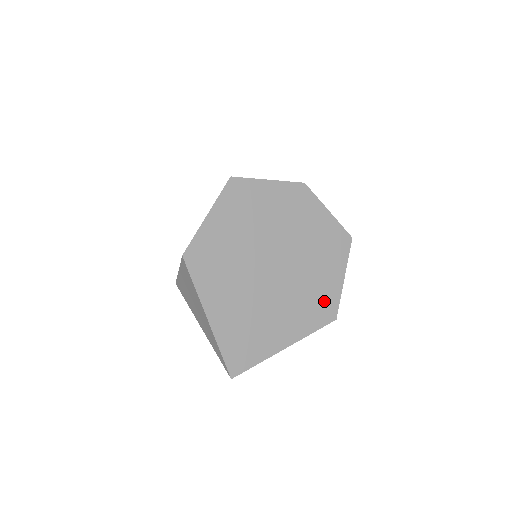
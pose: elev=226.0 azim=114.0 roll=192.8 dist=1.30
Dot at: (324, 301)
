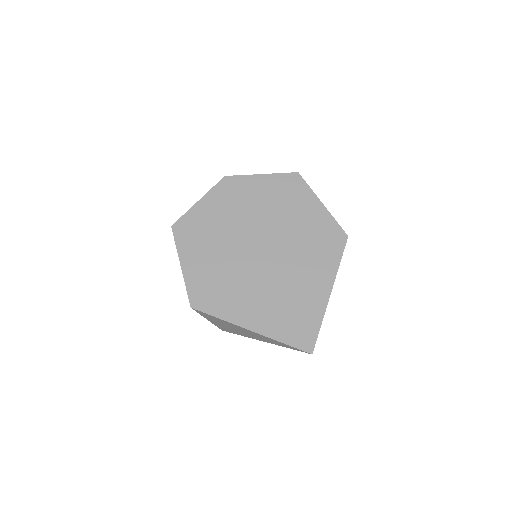
Dot at: (324, 234)
